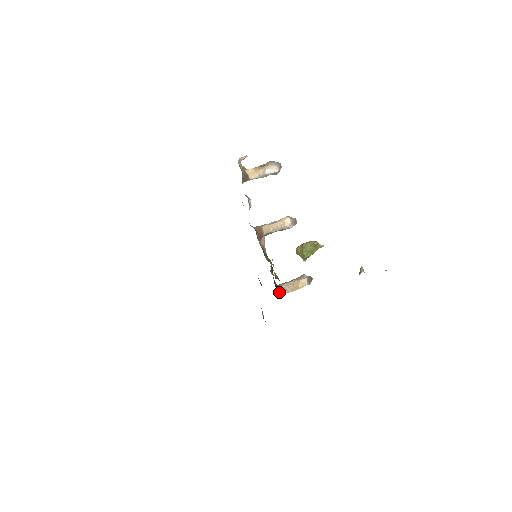
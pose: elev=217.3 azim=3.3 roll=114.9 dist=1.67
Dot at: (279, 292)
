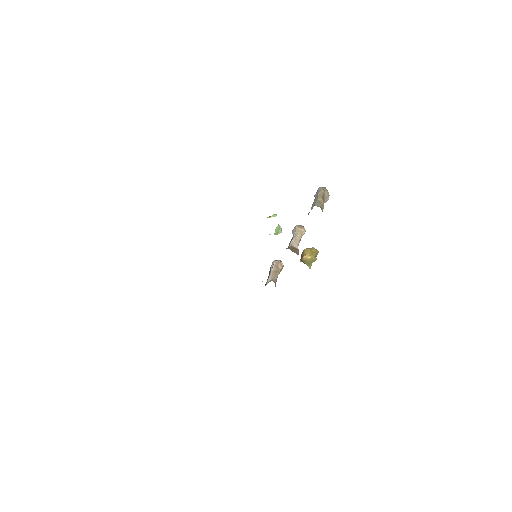
Dot at: occluded
